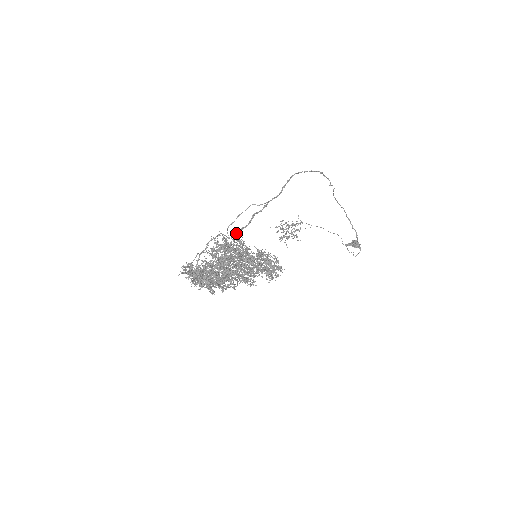
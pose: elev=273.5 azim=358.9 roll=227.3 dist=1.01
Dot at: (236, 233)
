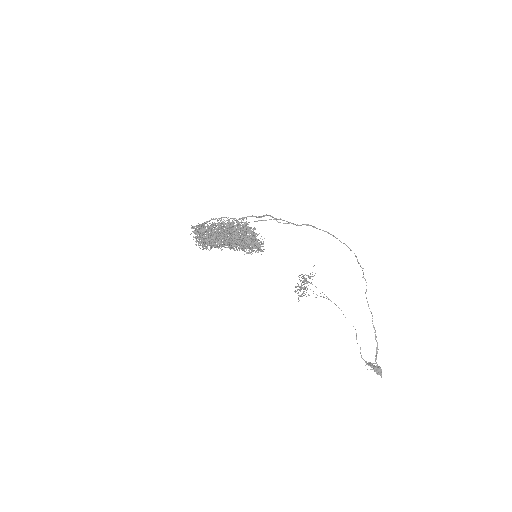
Dot at: (246, 217)
